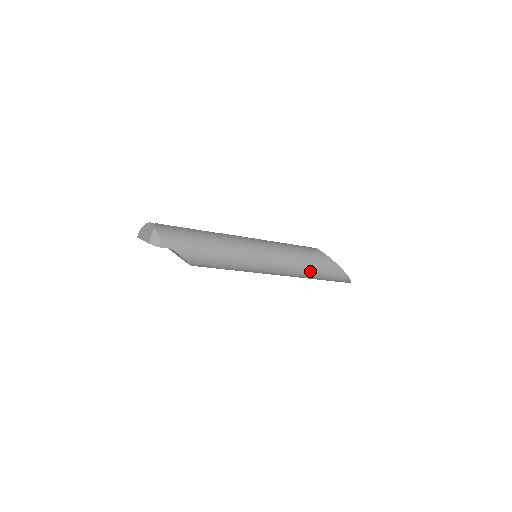
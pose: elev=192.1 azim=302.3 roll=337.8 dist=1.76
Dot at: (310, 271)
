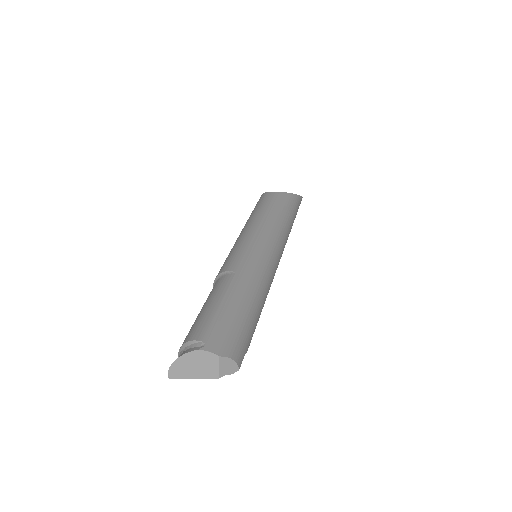
Dot at: occluded
